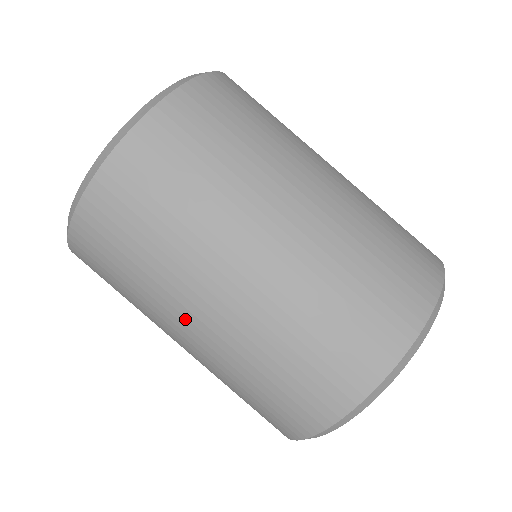
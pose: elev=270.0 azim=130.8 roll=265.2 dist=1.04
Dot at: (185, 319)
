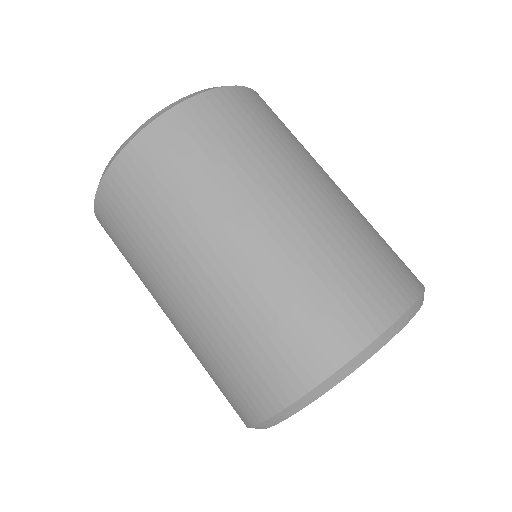
Dot at: (169, 290)
